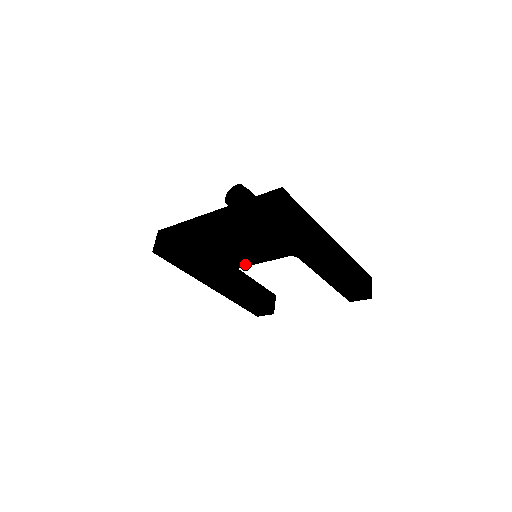
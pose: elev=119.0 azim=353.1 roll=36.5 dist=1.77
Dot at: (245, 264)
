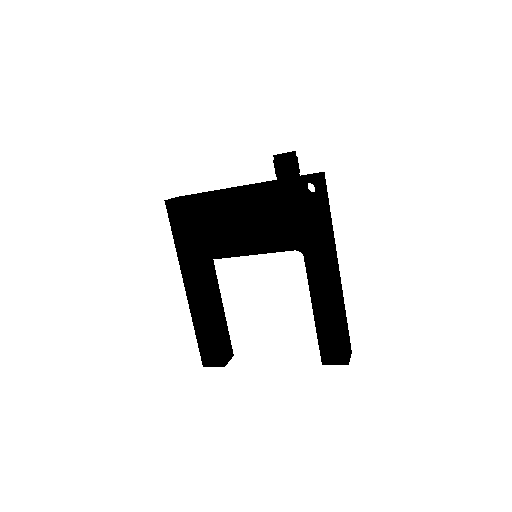
Dot at: (245, 251)
